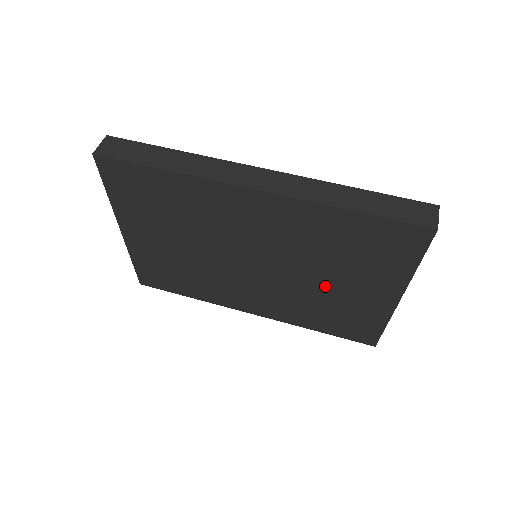
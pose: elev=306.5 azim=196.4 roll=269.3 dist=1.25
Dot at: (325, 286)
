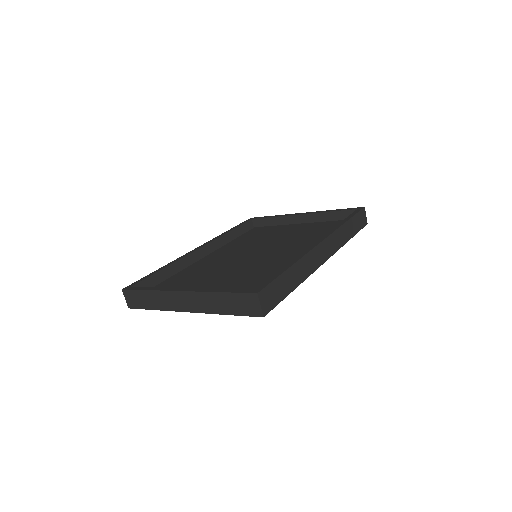
Dot at: occluded
